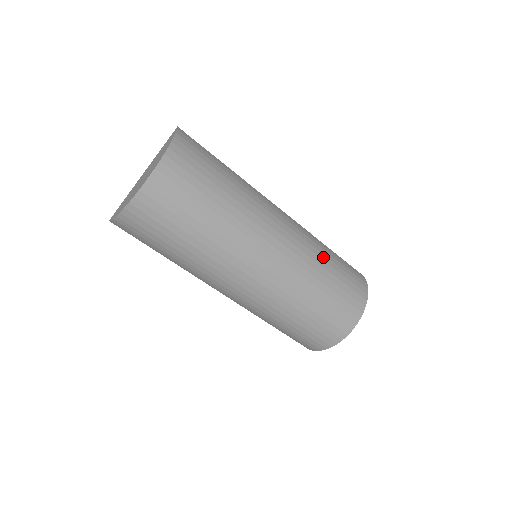
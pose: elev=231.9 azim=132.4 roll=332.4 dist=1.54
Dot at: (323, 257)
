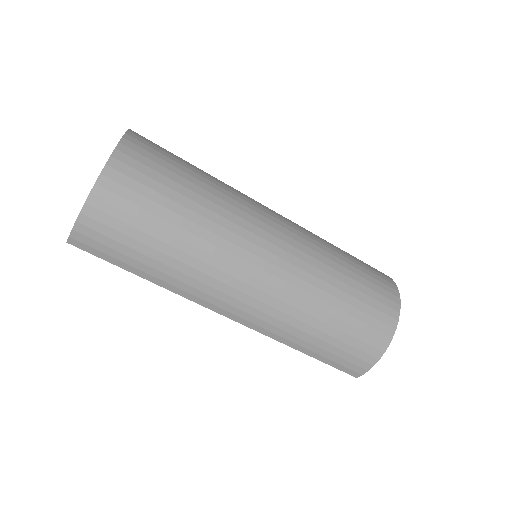
Dot at: (330, 244)
